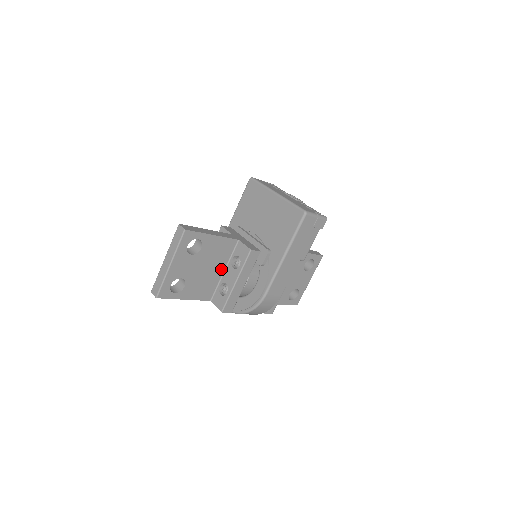
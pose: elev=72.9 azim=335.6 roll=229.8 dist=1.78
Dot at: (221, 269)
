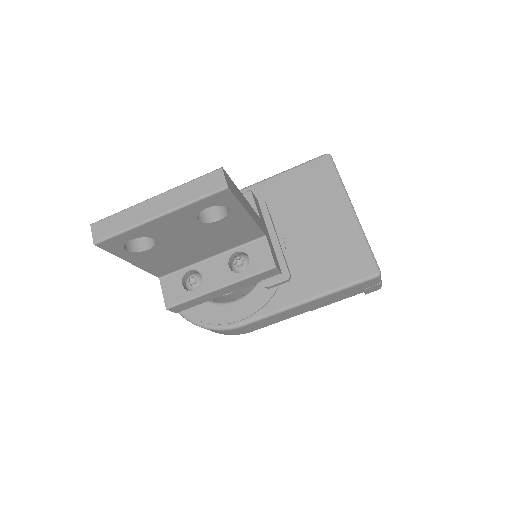
Dot at: (210, 253)
